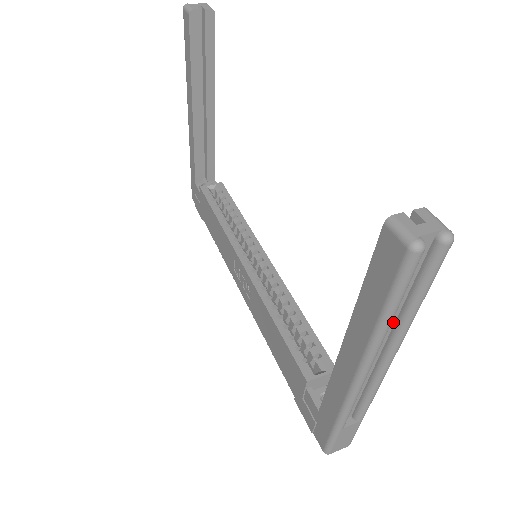
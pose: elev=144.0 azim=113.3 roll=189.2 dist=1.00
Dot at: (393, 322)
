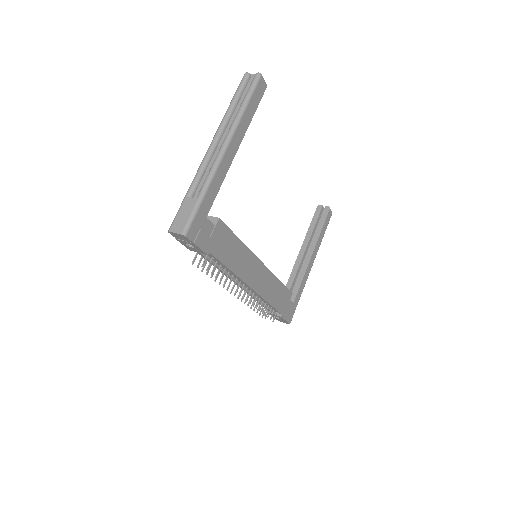
Dot at: occluded
